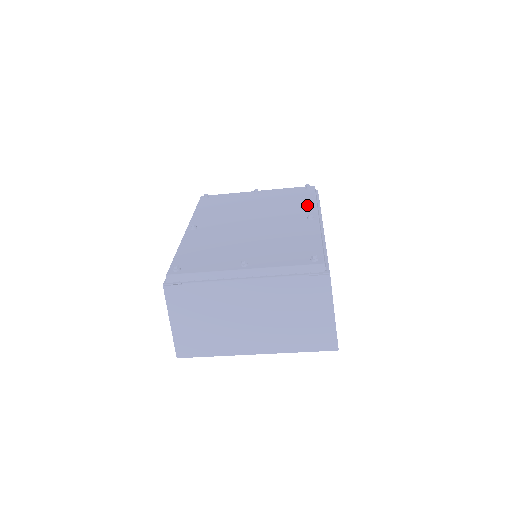
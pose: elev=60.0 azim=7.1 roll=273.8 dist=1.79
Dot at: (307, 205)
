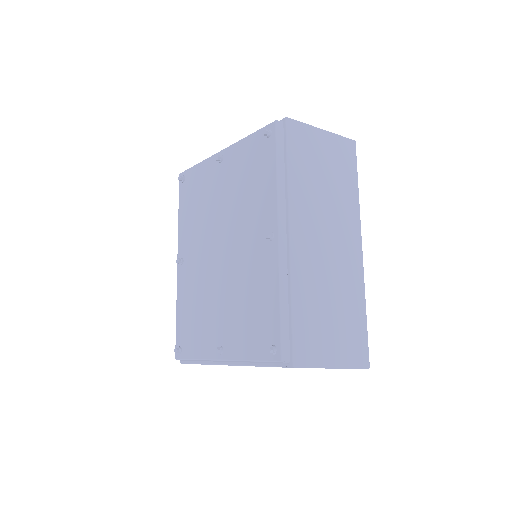
Dot at: (267, 194)
